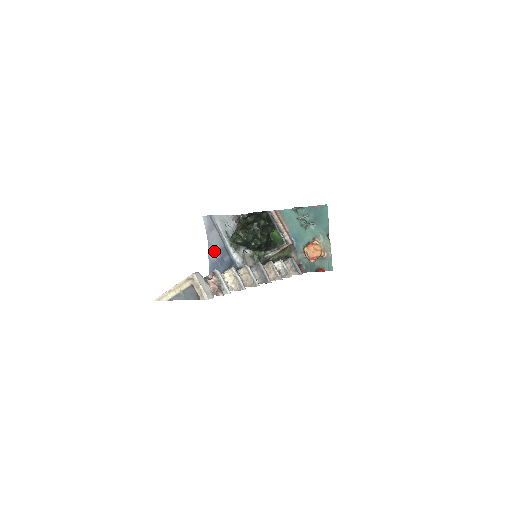
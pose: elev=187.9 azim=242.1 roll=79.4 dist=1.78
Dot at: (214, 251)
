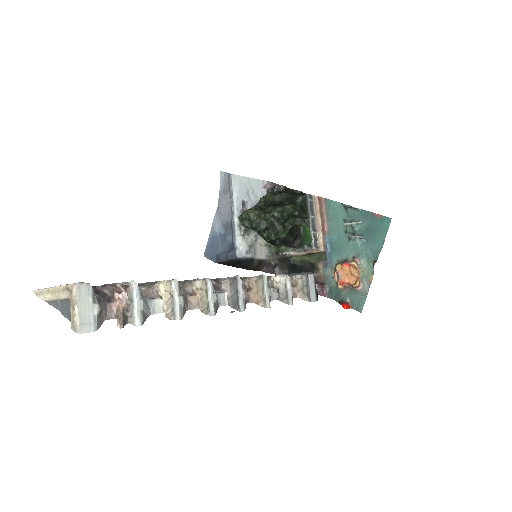
Dot at: (220, 222)
